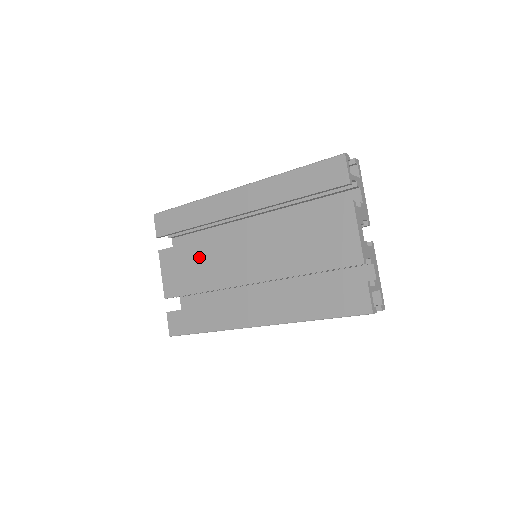
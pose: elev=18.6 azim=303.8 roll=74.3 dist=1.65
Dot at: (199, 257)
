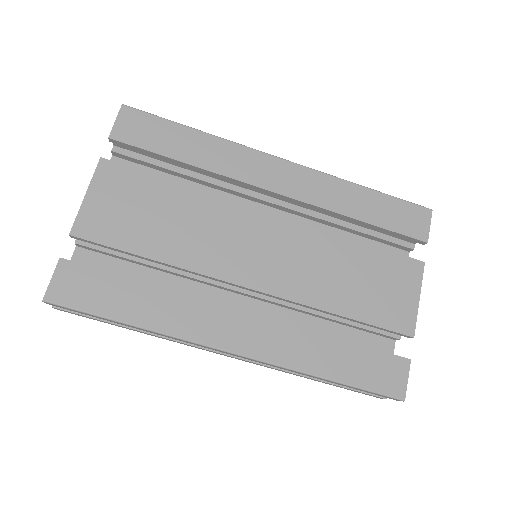
Dot at: (179, 209)
